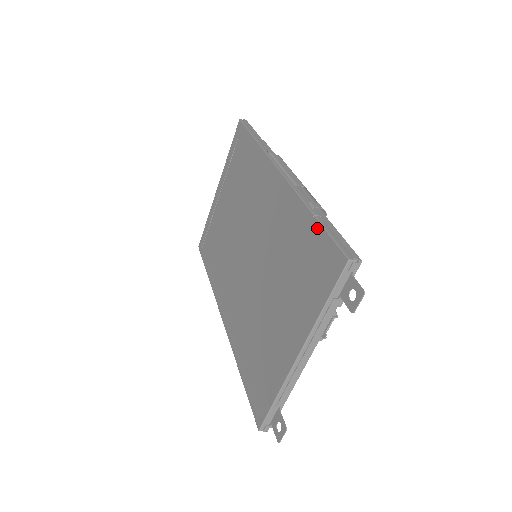
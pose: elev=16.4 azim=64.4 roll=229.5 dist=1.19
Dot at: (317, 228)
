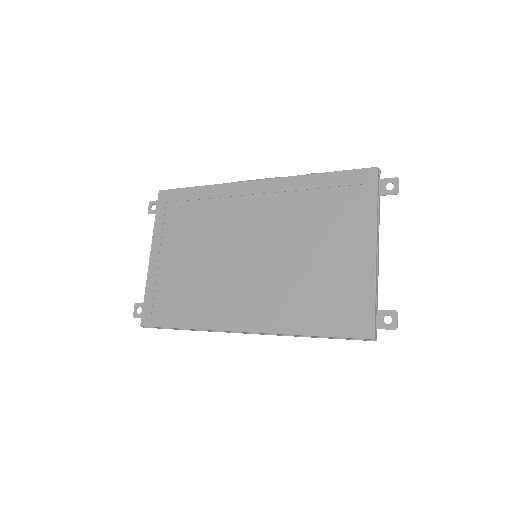
Dot at: (333, 175)
